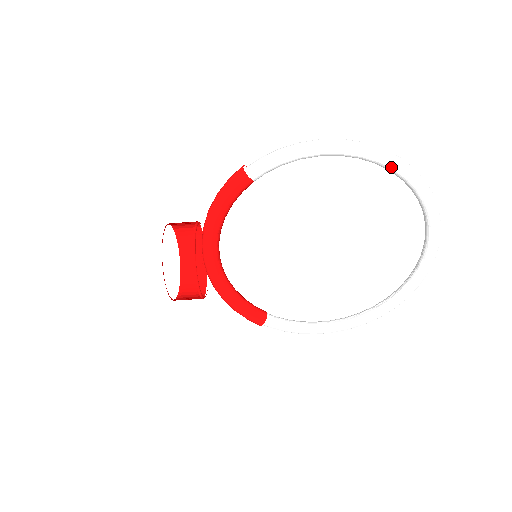
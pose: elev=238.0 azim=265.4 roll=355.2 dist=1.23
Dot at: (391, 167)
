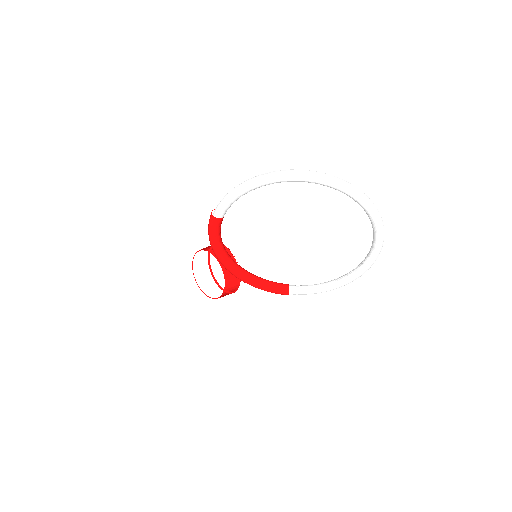
Dot at: (300, 181)
